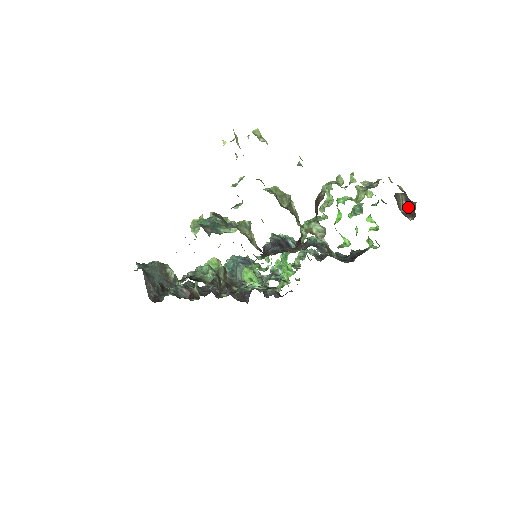
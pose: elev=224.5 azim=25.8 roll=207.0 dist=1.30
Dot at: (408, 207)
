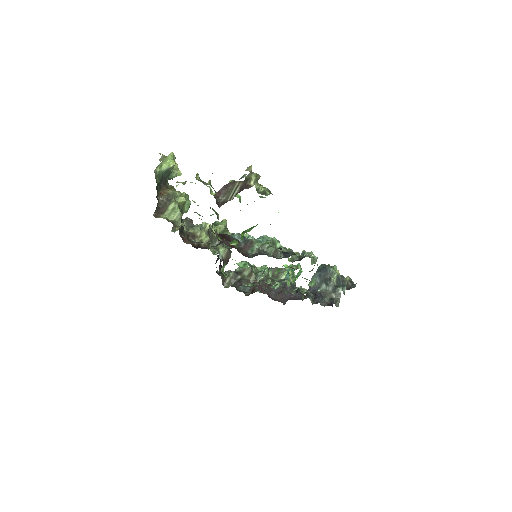
Dot at: (236, 194)
